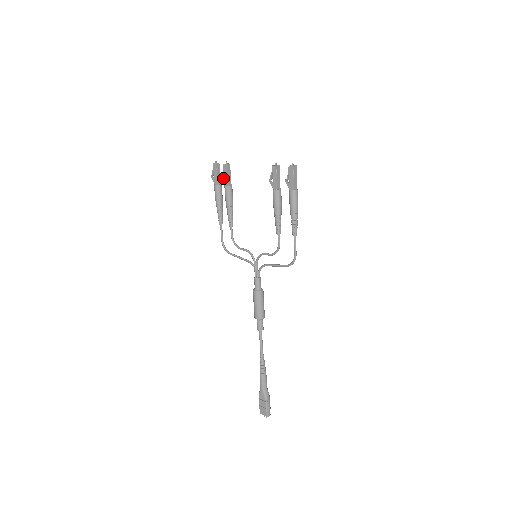
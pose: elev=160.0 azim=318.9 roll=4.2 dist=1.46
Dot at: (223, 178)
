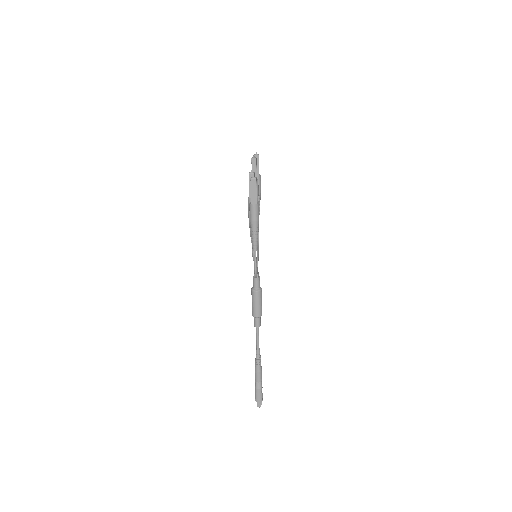
Dot at: occluded
